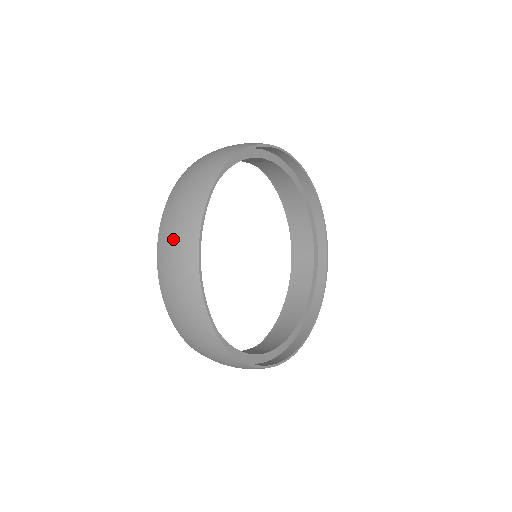
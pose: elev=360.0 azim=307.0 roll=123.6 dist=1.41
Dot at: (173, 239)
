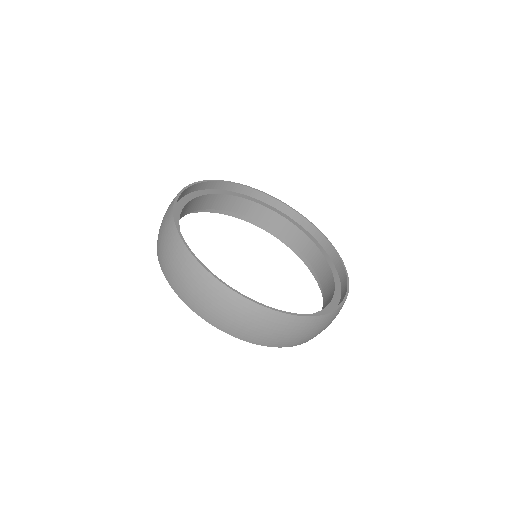
Dot at: (168, 258)
